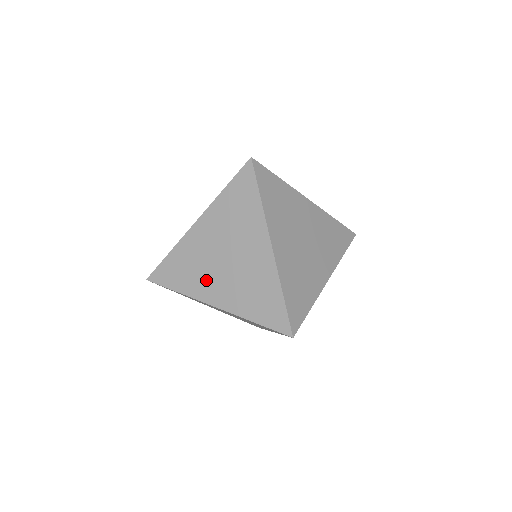
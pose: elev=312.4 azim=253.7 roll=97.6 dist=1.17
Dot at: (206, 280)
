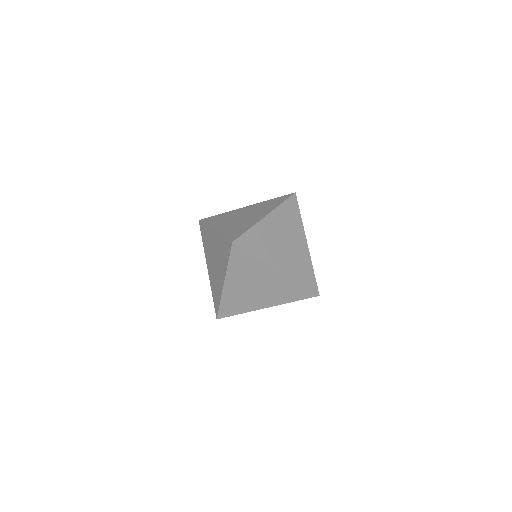
Dot at: (253, 301)
